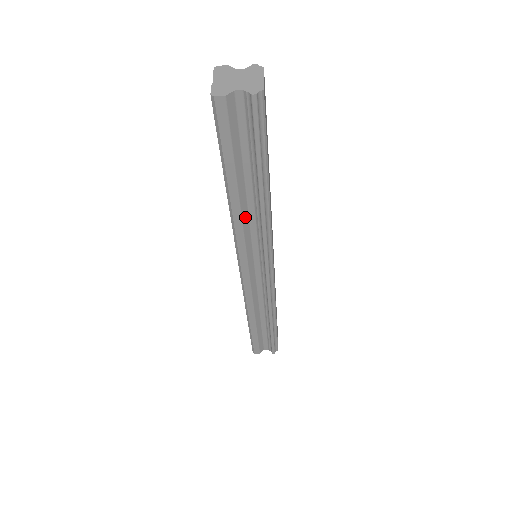
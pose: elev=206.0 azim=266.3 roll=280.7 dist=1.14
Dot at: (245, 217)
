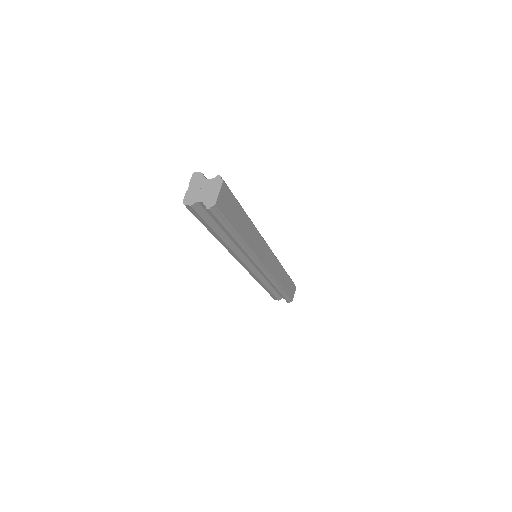
Dot at: (233, 246)
